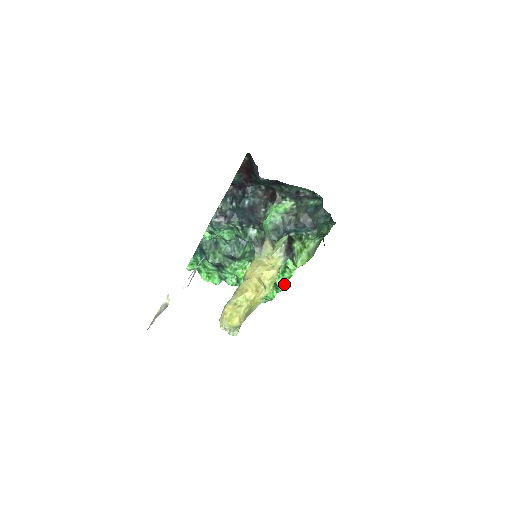
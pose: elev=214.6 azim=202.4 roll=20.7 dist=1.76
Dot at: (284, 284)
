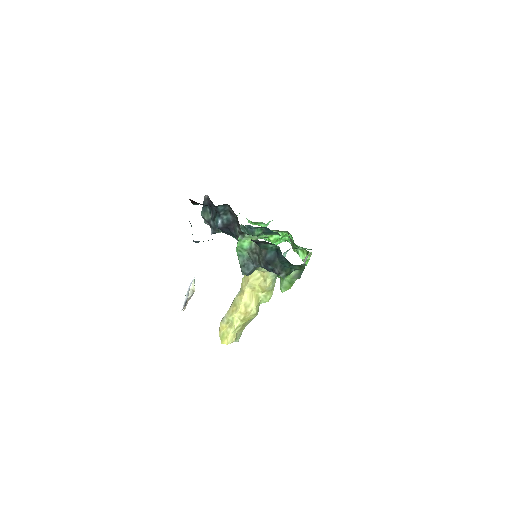
Dot at: (307, 261)
